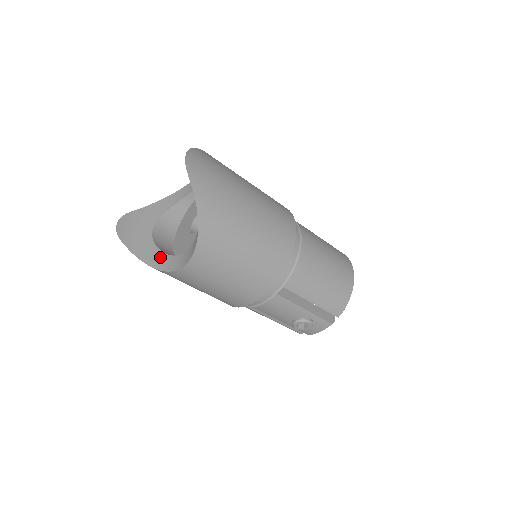
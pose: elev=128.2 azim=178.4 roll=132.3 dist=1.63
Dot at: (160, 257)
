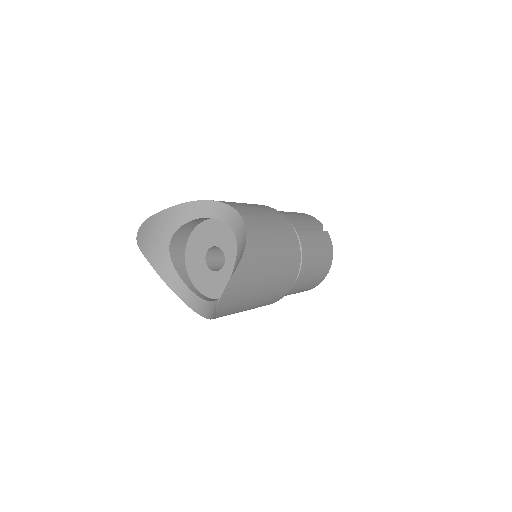
Dot at: (172, 274)
